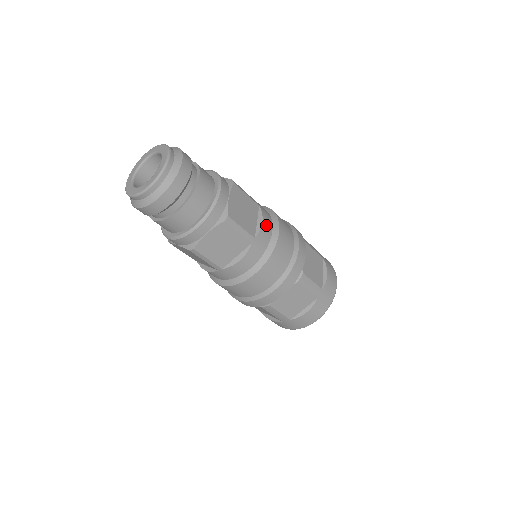
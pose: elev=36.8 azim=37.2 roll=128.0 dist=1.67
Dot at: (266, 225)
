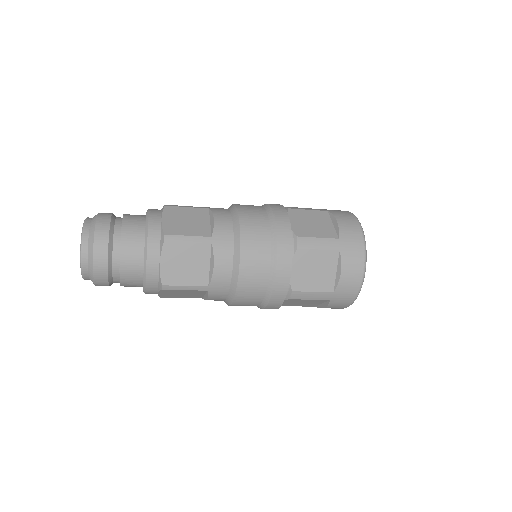
Dot at: (221, 219)
